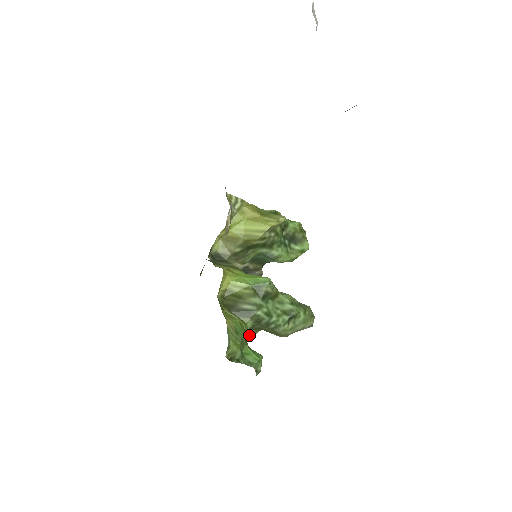
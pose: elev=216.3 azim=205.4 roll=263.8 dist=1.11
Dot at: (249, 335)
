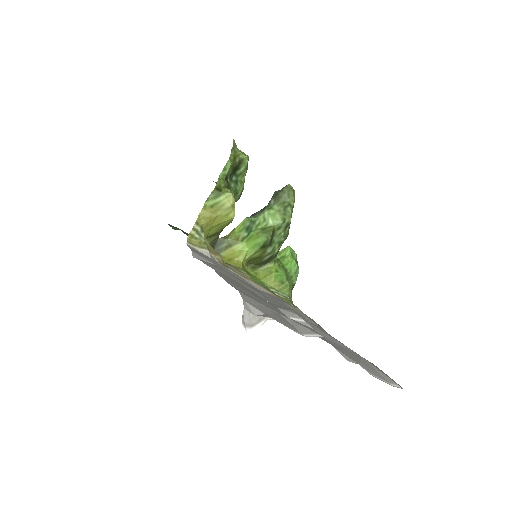
Dot at: occluded
